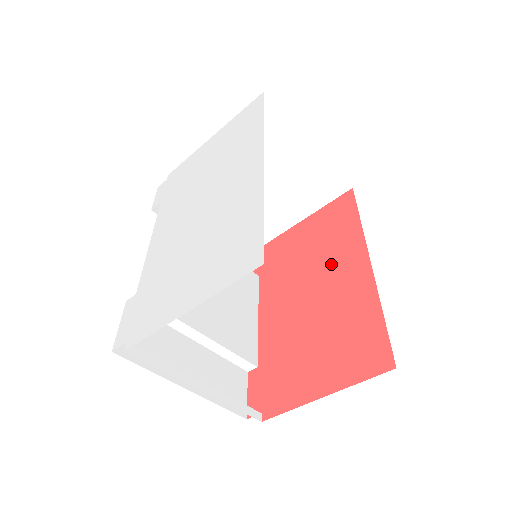
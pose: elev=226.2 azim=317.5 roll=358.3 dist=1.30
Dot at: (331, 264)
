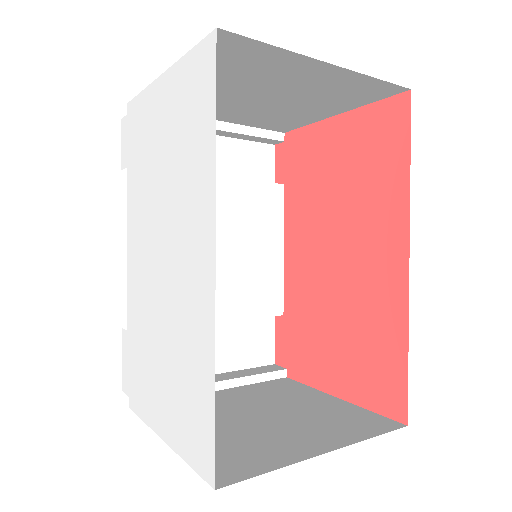
Dot at: (363, 229)
